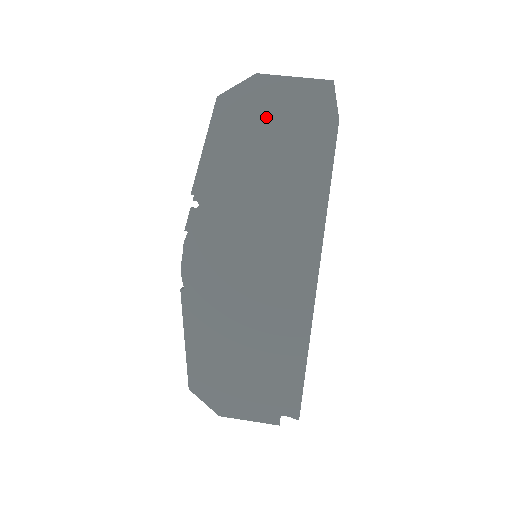
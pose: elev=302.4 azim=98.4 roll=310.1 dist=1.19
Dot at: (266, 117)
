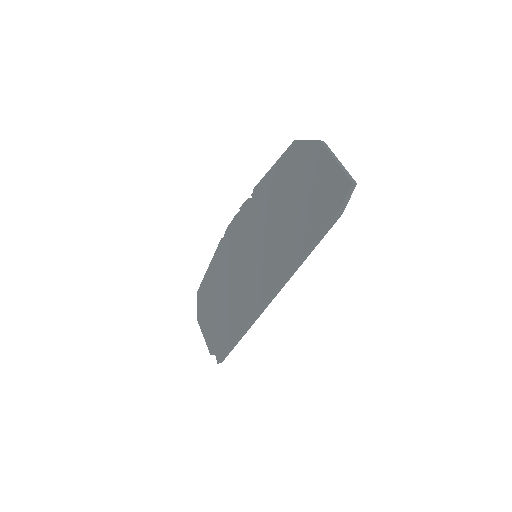
Dot at: (307, 175)
